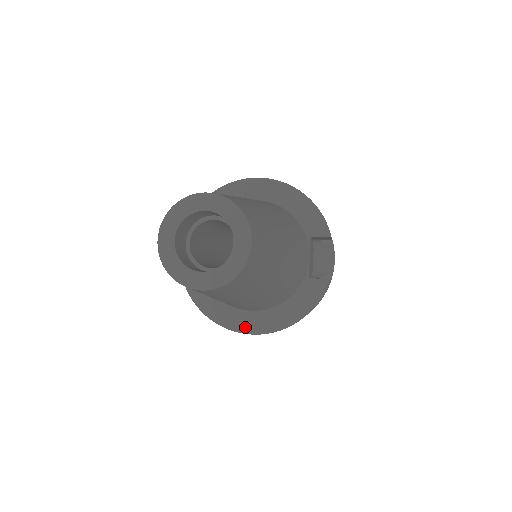
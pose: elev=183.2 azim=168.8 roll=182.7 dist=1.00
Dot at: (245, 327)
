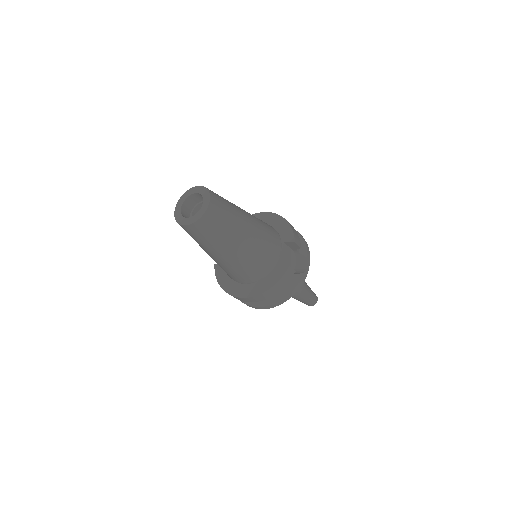
Dot at: (239, 293)
